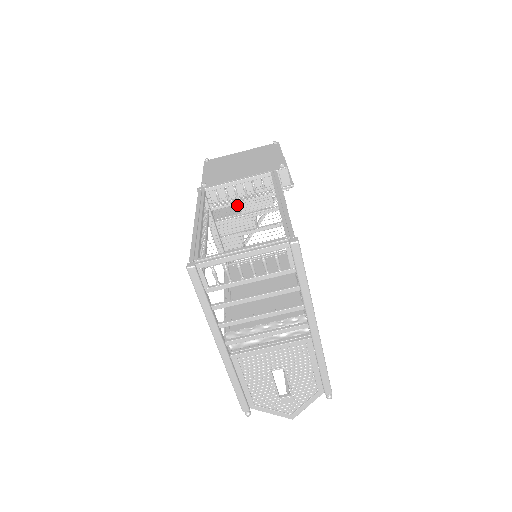
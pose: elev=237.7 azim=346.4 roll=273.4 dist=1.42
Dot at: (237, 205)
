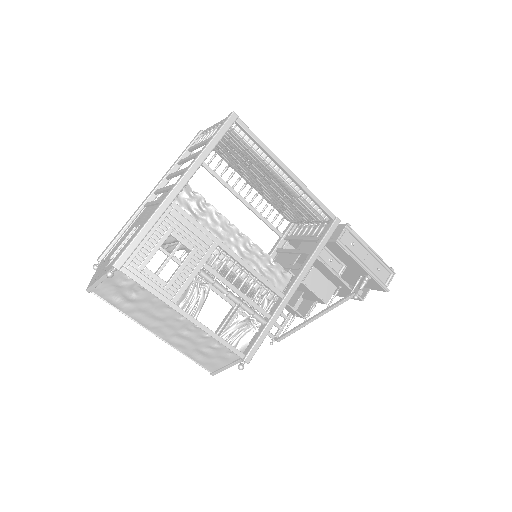
Dot at: occluded
